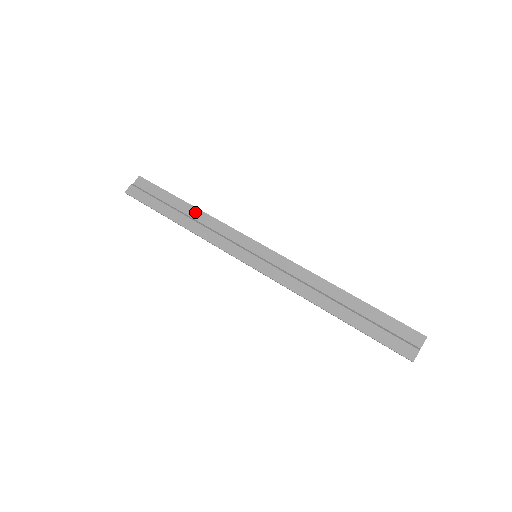
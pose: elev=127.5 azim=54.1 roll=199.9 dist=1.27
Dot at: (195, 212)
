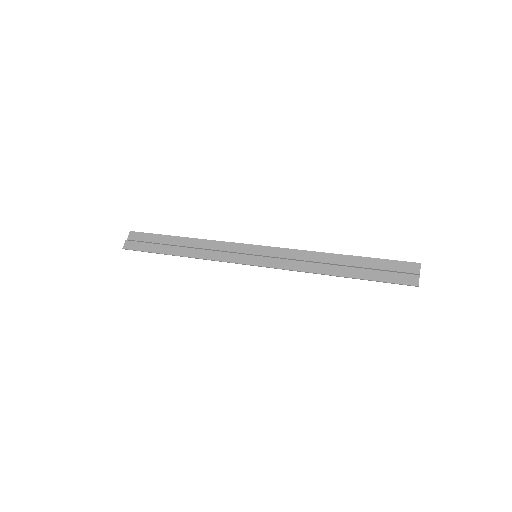
Dot at: (190, 241)
